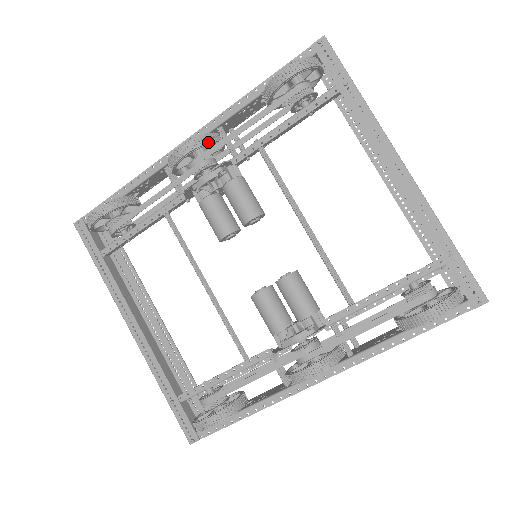
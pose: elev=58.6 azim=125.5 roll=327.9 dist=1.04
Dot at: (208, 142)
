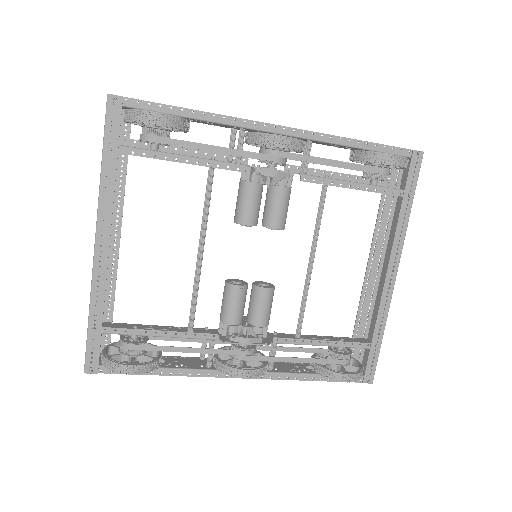
Dot at: (302, 150)
